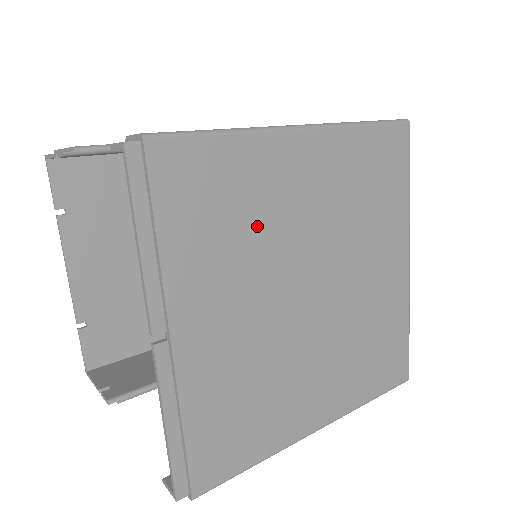
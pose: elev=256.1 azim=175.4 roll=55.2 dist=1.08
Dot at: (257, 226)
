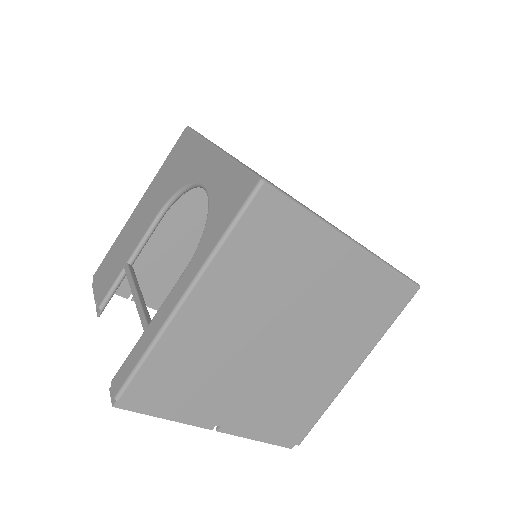
Dot at: (214, 358)
